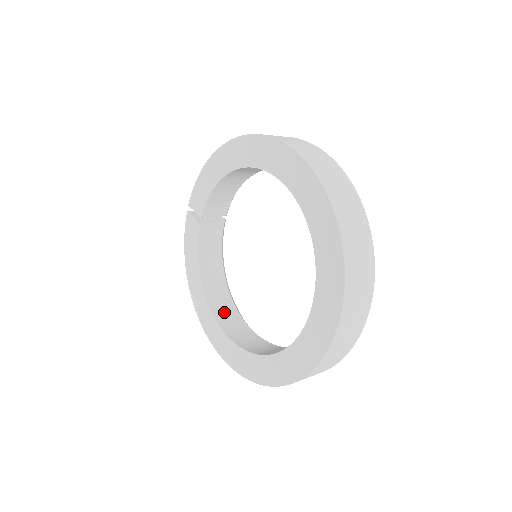
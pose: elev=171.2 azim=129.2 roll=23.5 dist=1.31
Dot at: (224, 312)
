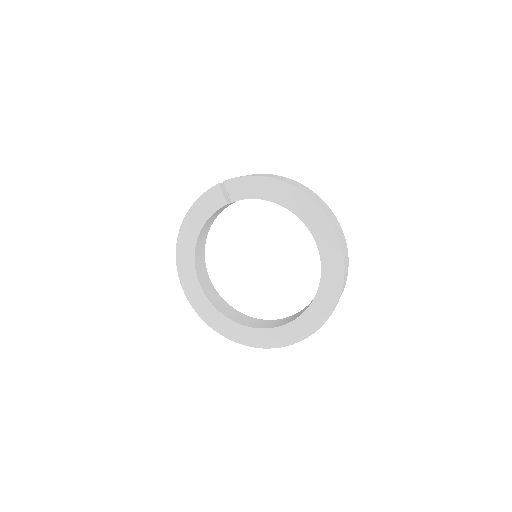
Dot at: (200, 262)
